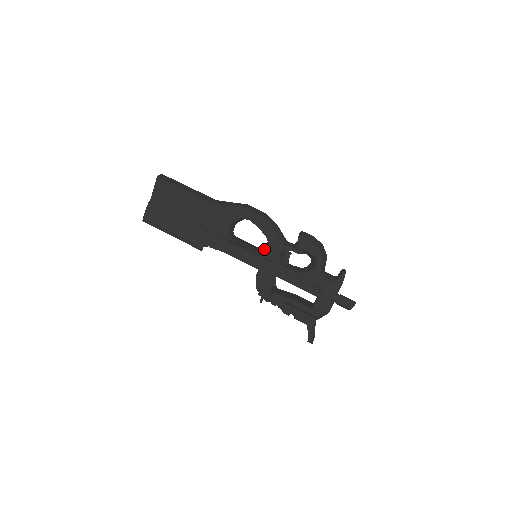
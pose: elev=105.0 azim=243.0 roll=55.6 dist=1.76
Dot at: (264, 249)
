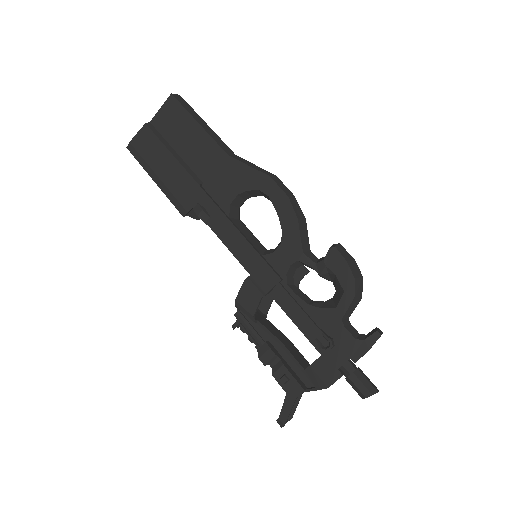
Dot at: (272, 249)
